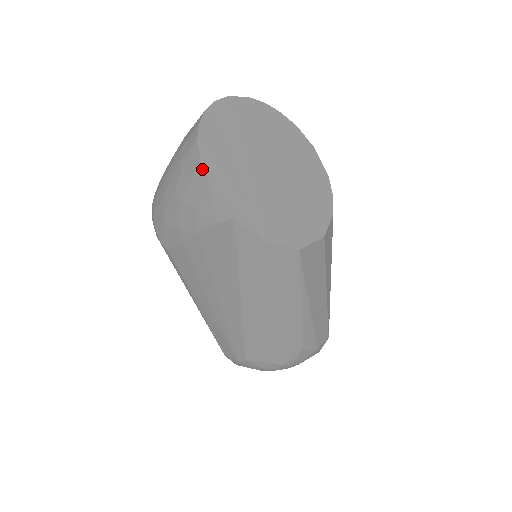
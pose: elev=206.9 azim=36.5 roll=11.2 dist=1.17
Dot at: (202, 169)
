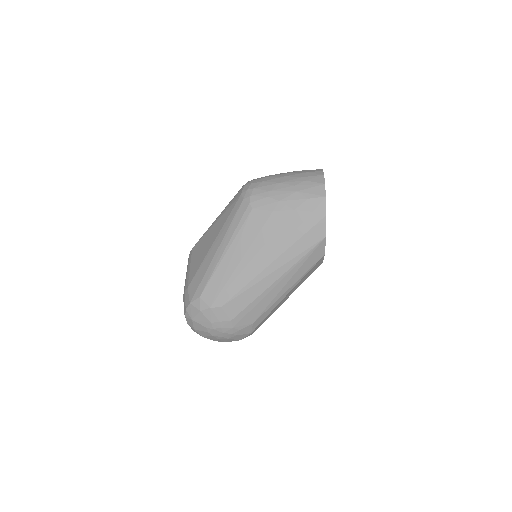
Dot at: occluded
